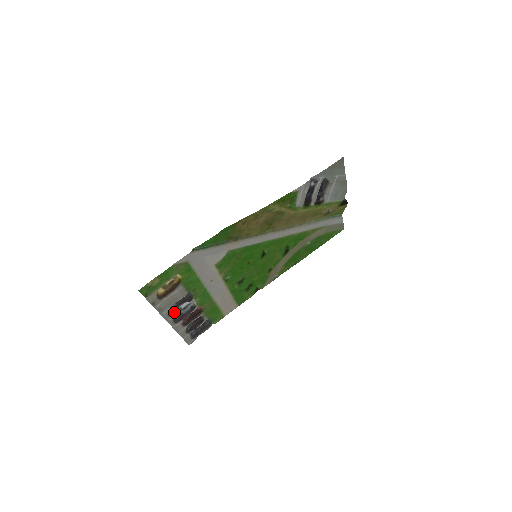
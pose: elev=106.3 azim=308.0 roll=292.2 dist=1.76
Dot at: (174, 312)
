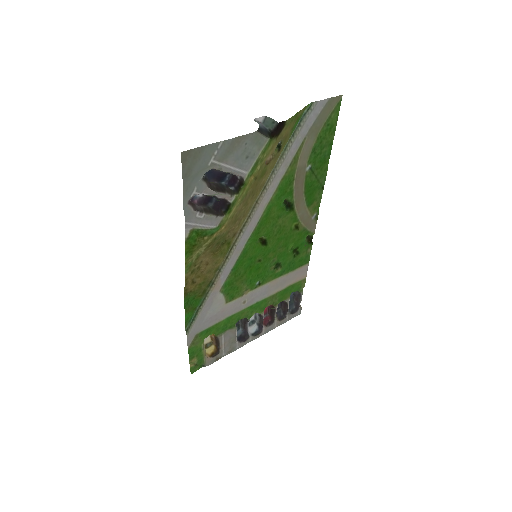
Dot at: (248, 331)
